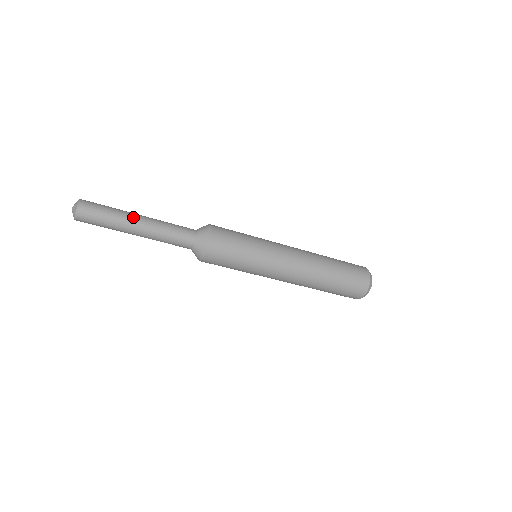
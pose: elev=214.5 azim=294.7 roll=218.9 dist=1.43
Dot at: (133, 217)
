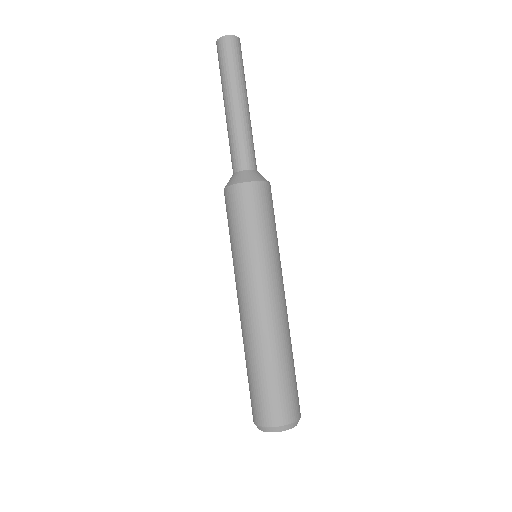
Dot at: (246, 96)
